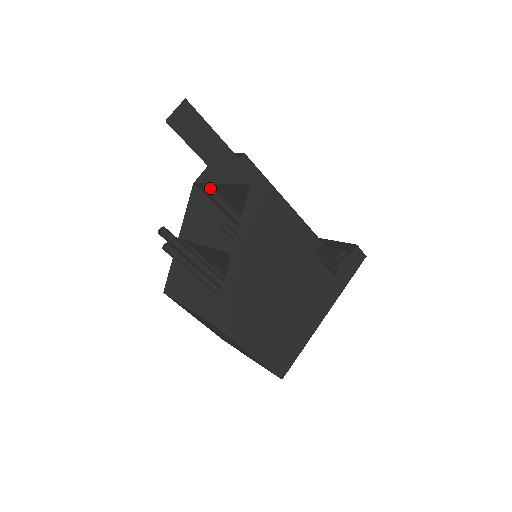
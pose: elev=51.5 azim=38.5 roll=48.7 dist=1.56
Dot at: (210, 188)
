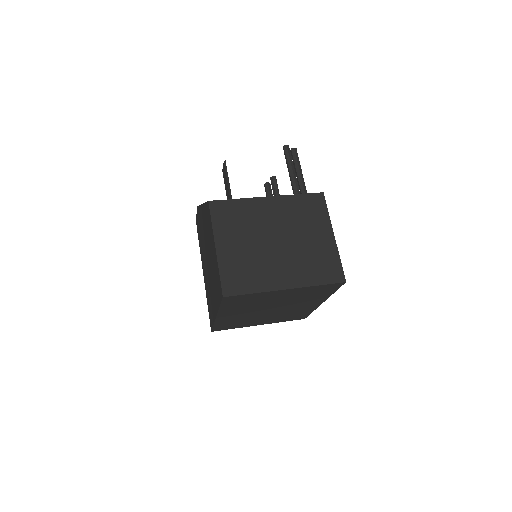
Dot at: (276, 179)
